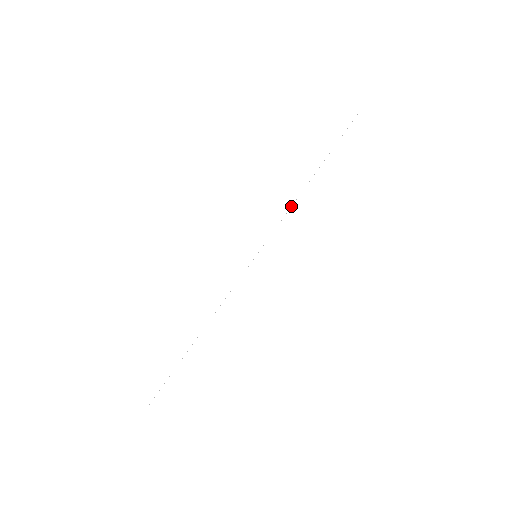
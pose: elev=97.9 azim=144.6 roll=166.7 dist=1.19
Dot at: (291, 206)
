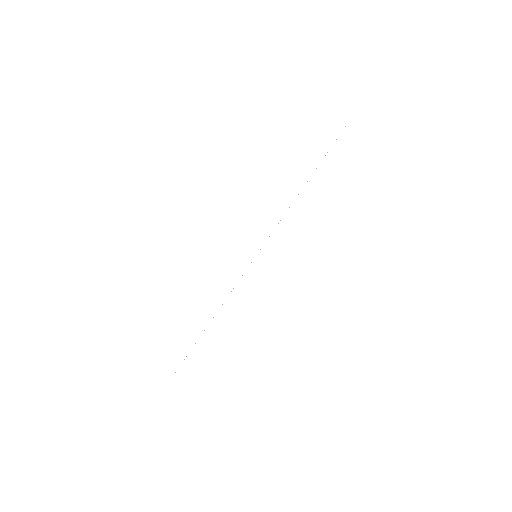
Dot at: occluded
